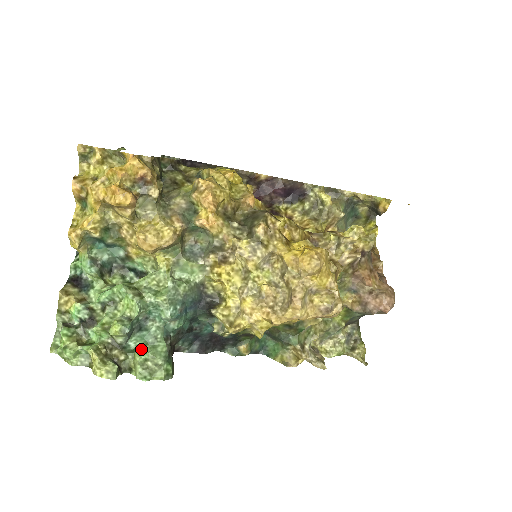
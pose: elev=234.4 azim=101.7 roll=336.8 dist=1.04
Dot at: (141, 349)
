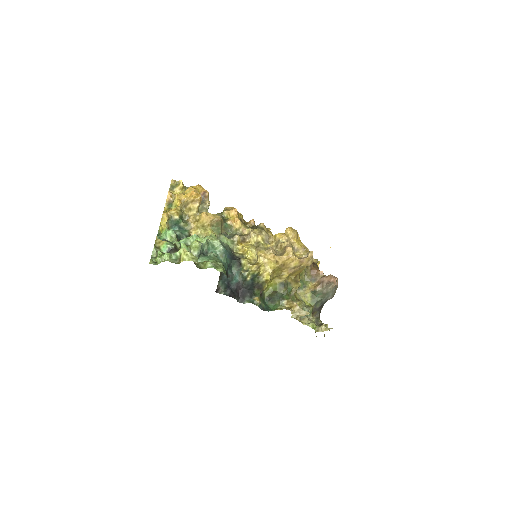
Dot at: occluded
